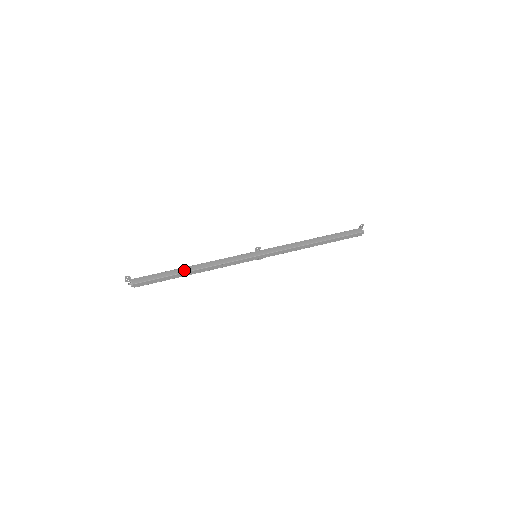
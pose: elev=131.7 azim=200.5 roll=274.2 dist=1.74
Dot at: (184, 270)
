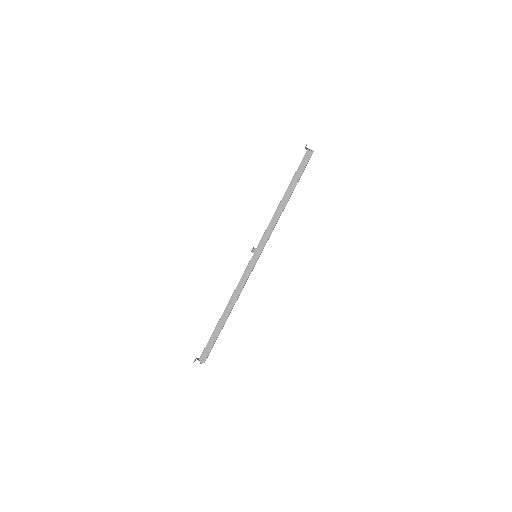
Dot at: (223, 320)
